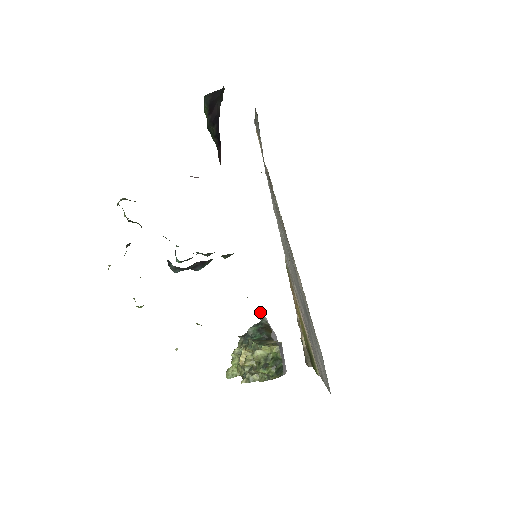
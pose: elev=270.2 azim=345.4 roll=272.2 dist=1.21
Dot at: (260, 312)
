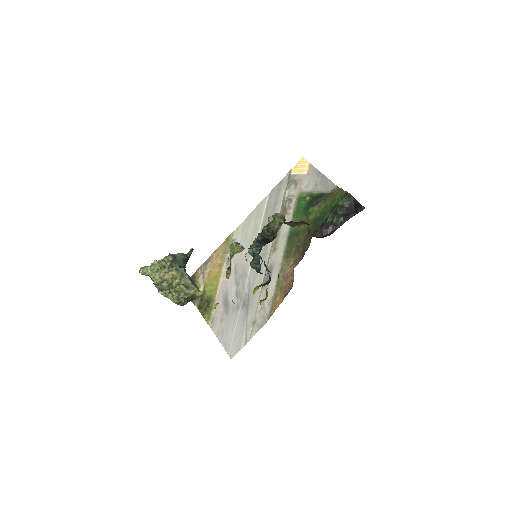
Dot at: (193, 249)
